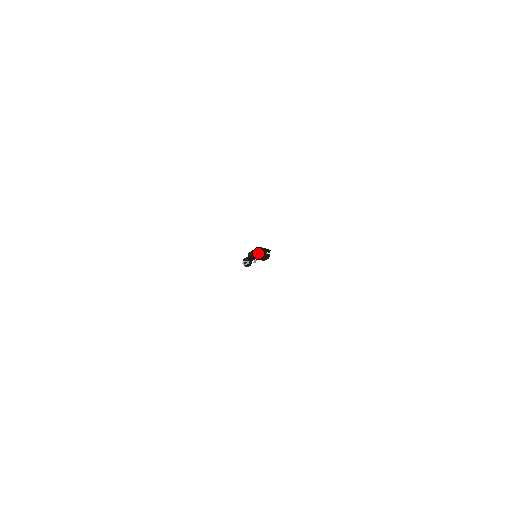
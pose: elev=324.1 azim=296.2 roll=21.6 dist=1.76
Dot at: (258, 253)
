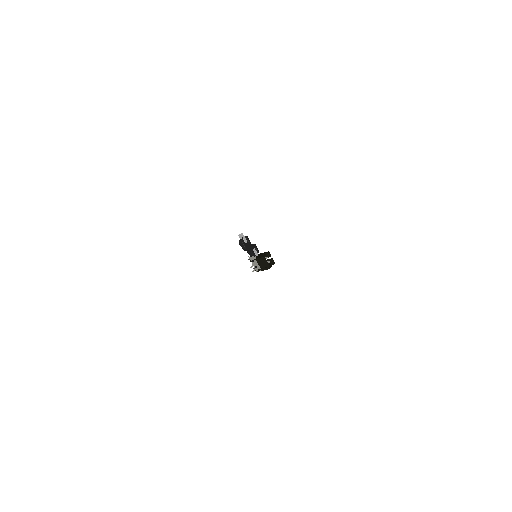
Dot at: (259, 255)
